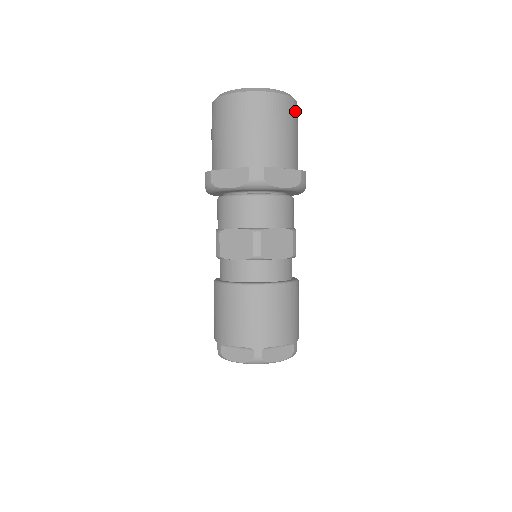
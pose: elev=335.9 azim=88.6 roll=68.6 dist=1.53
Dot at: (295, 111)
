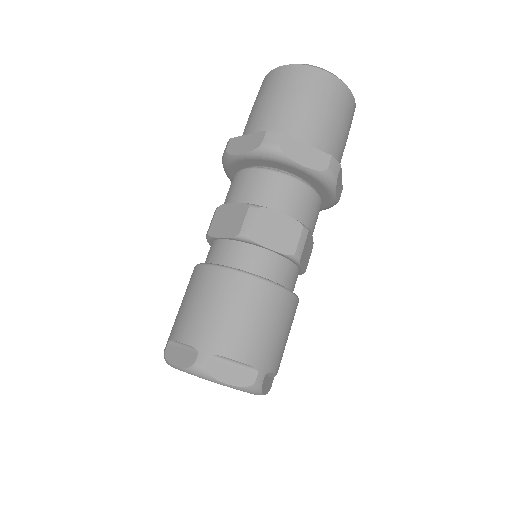
Dot at: occluded
